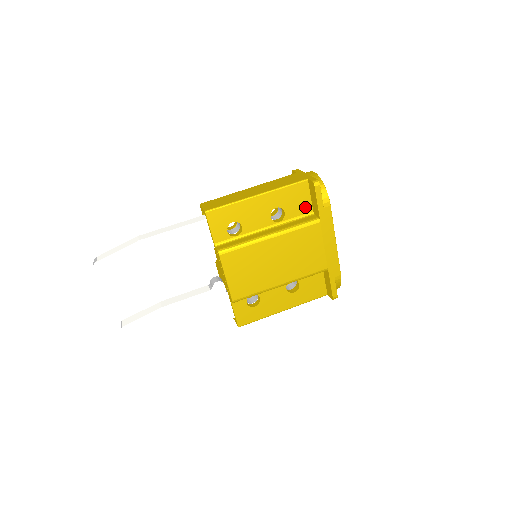
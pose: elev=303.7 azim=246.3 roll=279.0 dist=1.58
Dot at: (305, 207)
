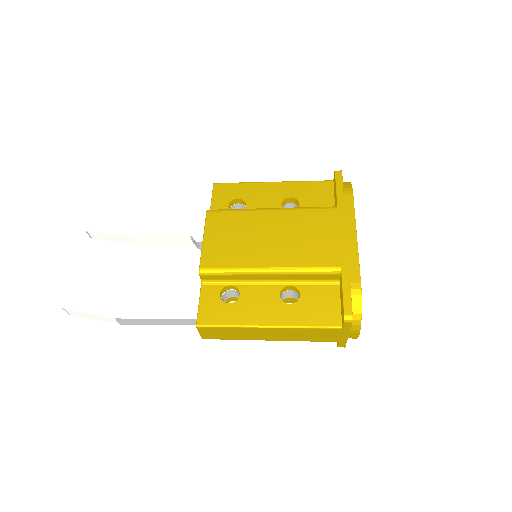
Dot at: (326, 205)
